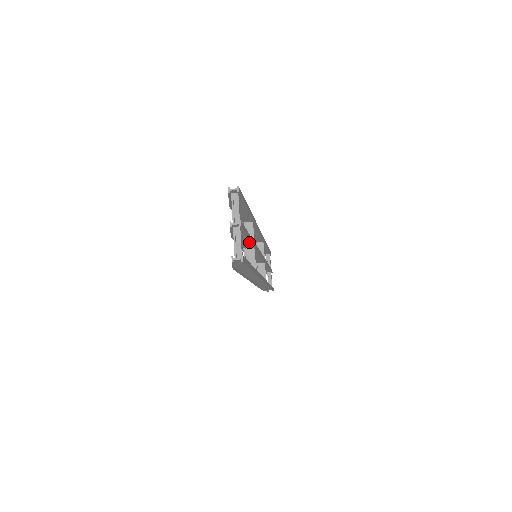
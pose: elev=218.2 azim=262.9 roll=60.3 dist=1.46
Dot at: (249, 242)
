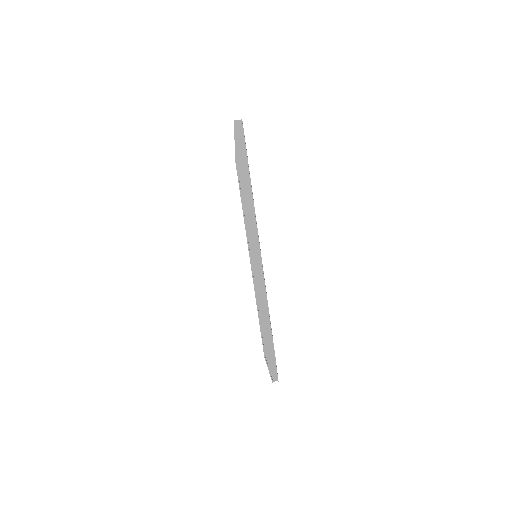
Dot at: occluded
